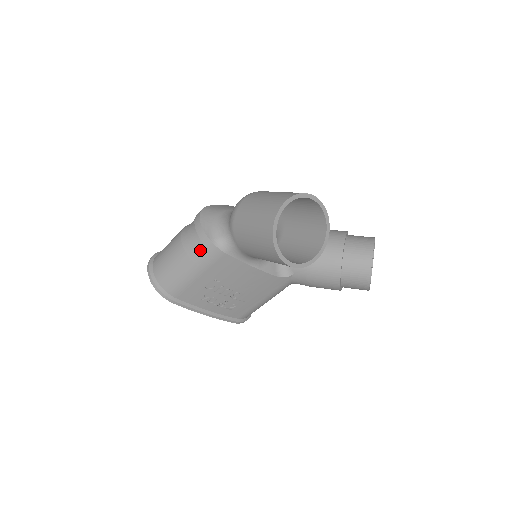
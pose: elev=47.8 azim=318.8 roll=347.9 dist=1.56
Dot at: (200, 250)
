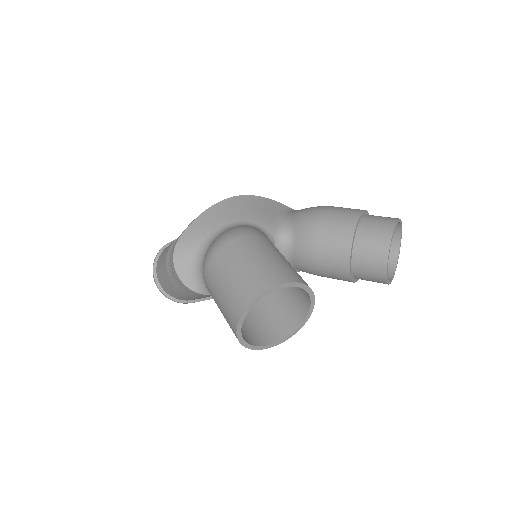
Dot at: (188, 292)
